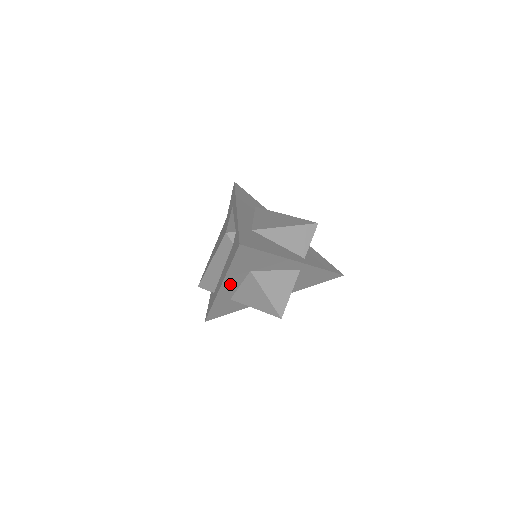
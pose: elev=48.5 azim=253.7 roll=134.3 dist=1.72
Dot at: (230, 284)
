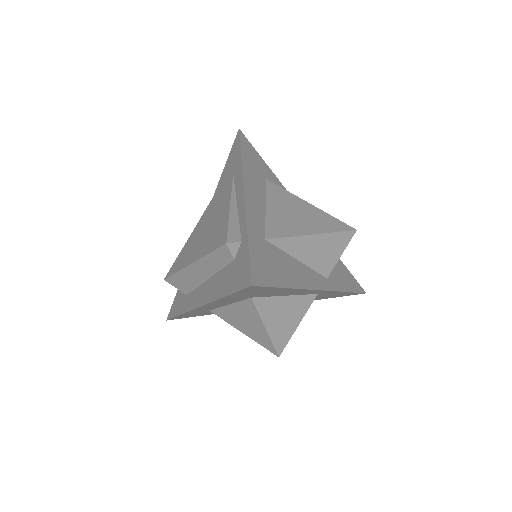
Dot at: (216, 304)
